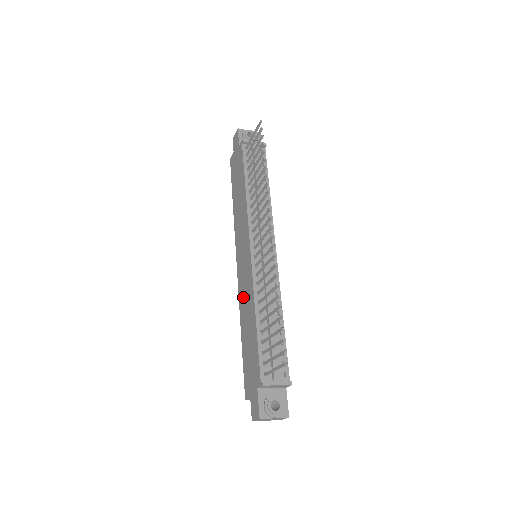
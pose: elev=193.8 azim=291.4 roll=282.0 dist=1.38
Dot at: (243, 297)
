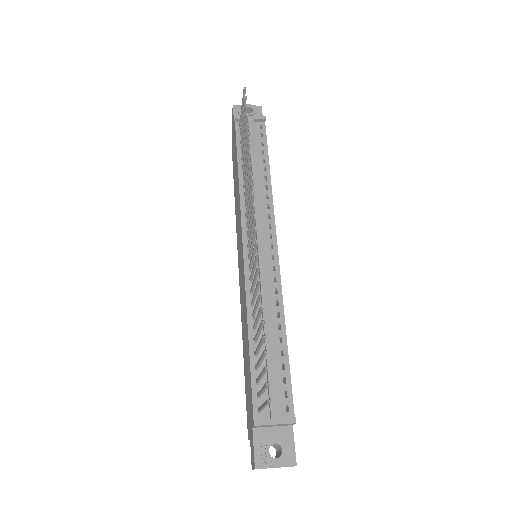
Dot at: (242, 308)
